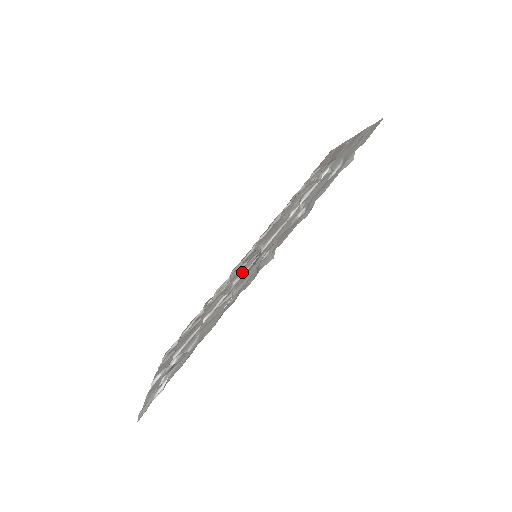
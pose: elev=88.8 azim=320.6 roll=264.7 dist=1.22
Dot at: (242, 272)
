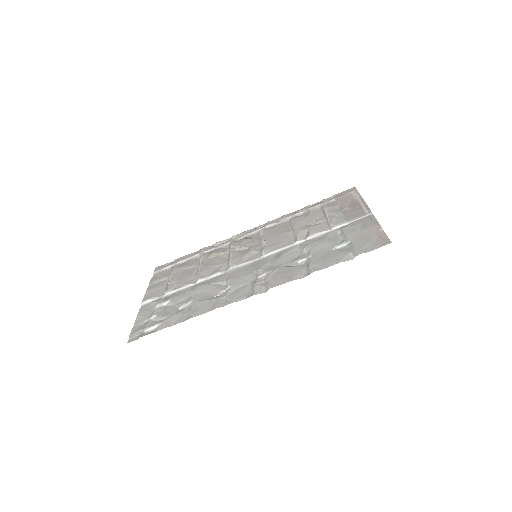
Dot at: (241, 262)
